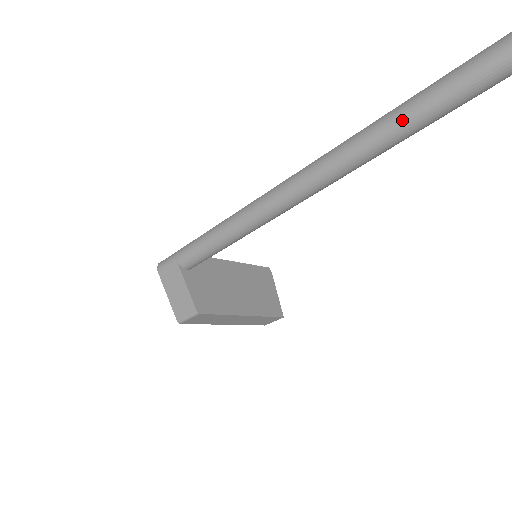
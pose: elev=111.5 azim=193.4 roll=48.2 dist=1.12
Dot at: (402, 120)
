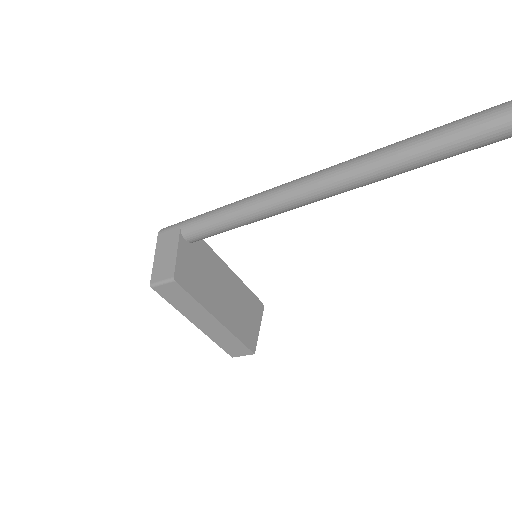
Dot at: (445, 133)
